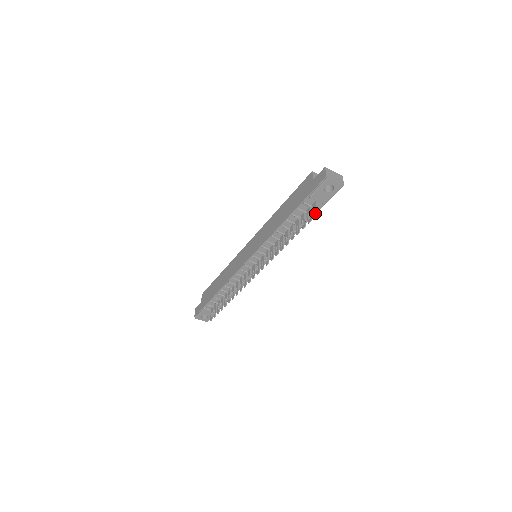
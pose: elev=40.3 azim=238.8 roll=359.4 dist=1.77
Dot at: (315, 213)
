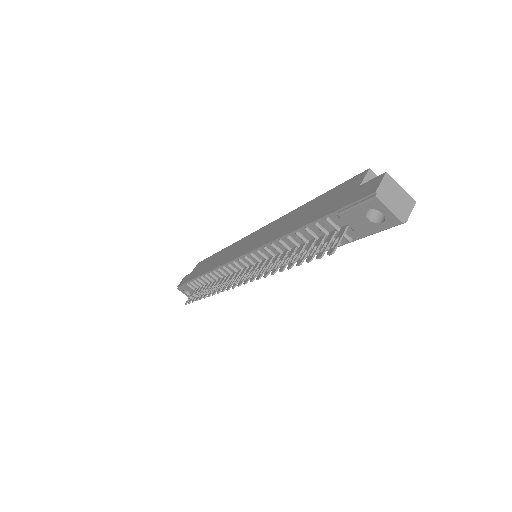
Dot at: (332, 247)
